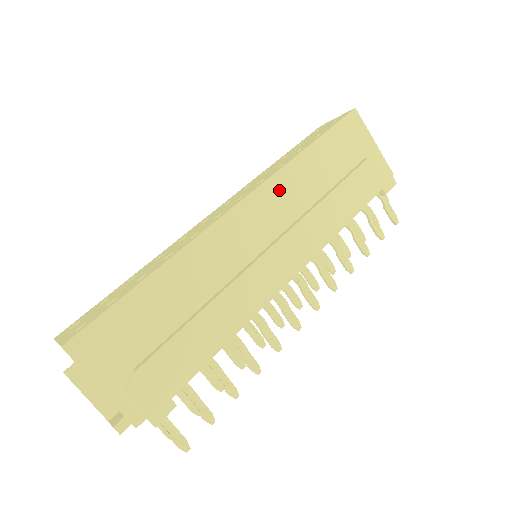
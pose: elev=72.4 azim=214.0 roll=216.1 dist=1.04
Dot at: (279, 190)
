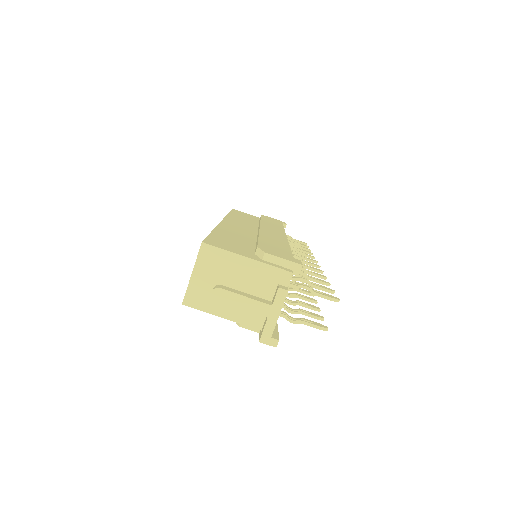
Dot at: (235, 220)
